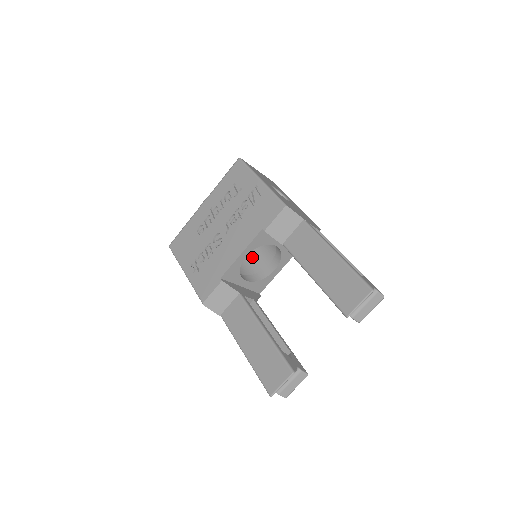
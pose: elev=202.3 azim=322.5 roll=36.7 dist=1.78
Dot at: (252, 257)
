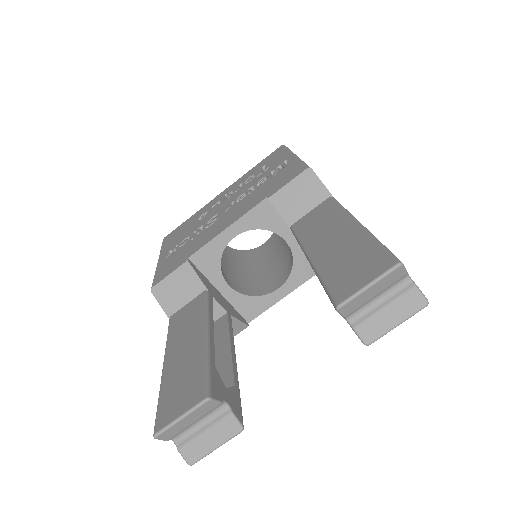
Dot at: (260, 276)
